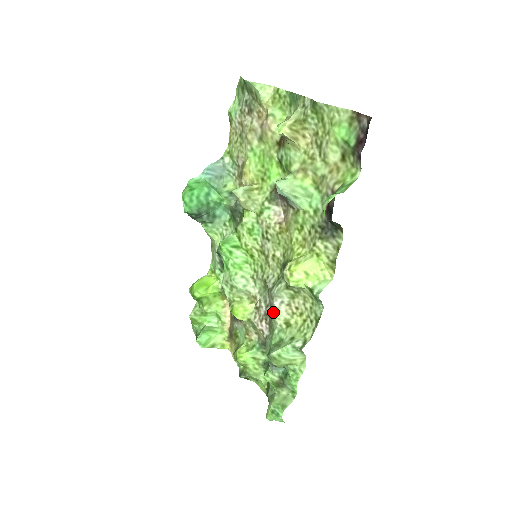
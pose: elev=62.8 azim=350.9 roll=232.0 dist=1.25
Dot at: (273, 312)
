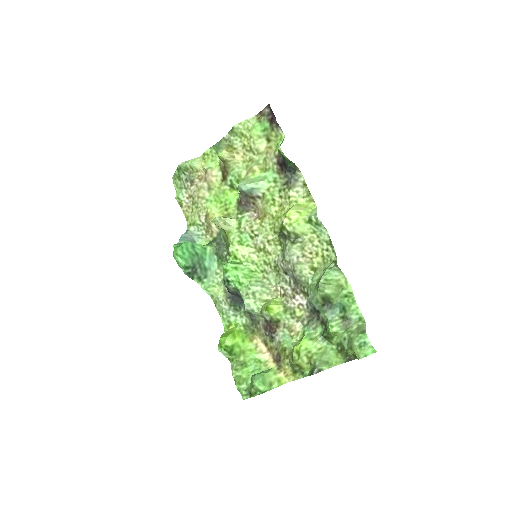
Dot at: (297, 267)
